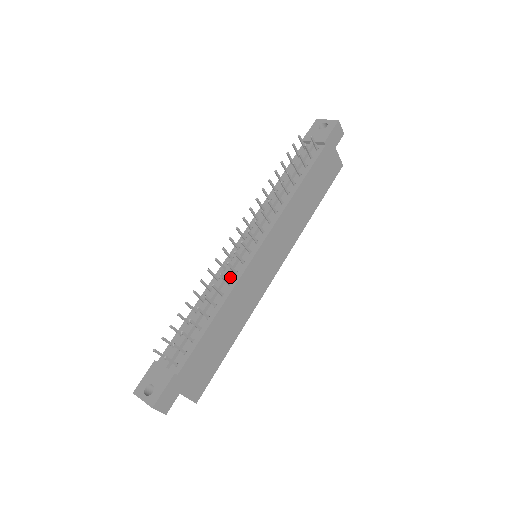
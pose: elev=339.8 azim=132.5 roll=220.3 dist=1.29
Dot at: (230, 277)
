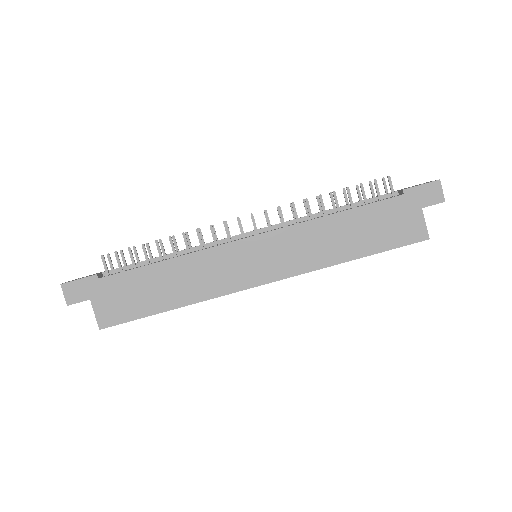
Dot at: occluded
